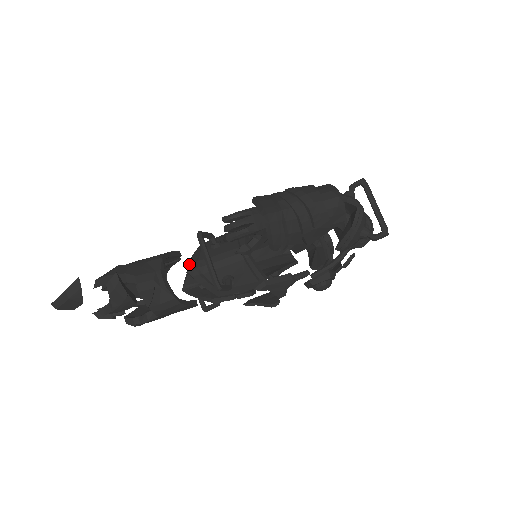
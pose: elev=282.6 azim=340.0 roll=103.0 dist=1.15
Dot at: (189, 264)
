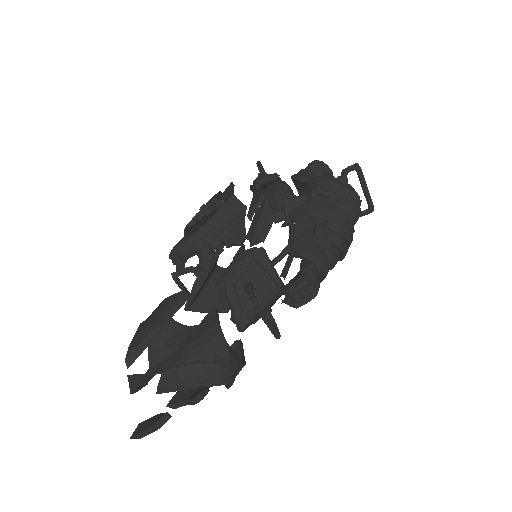
Dot at: (238, 322)
